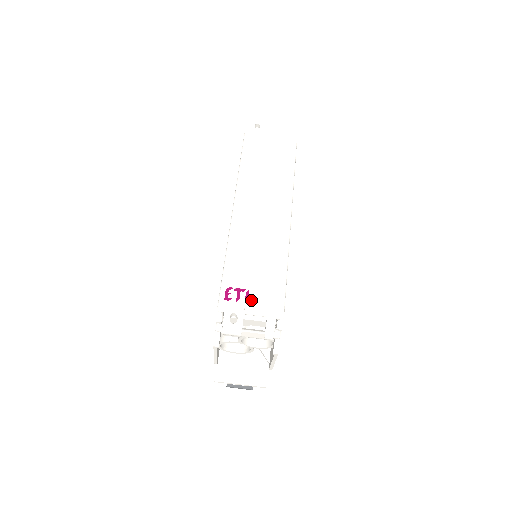
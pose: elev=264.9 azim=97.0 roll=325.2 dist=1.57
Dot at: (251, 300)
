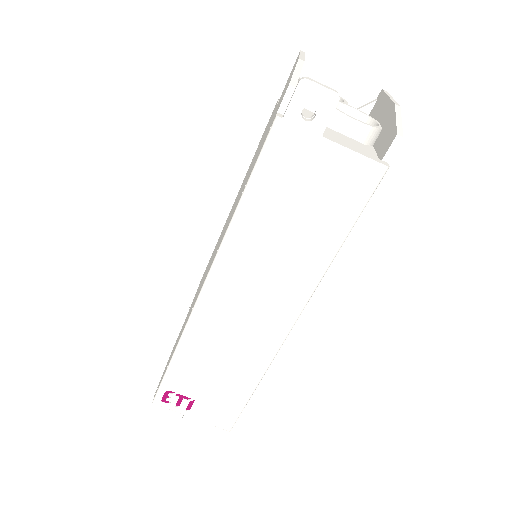
Dot at: (194, 411)
